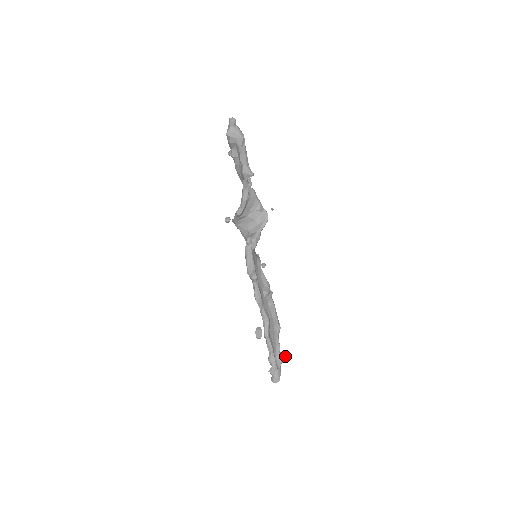
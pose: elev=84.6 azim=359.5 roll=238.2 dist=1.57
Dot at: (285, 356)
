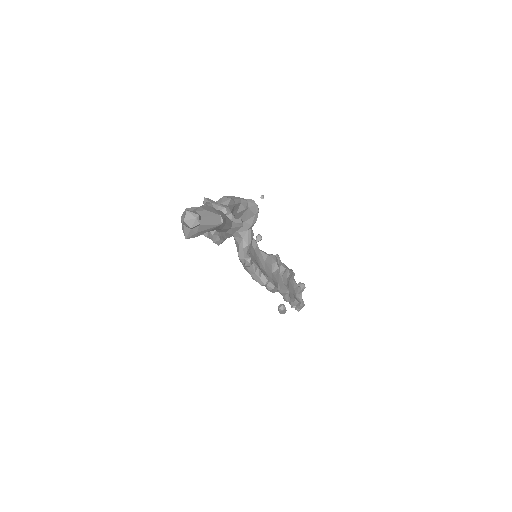
Dot at: (303, 285)
